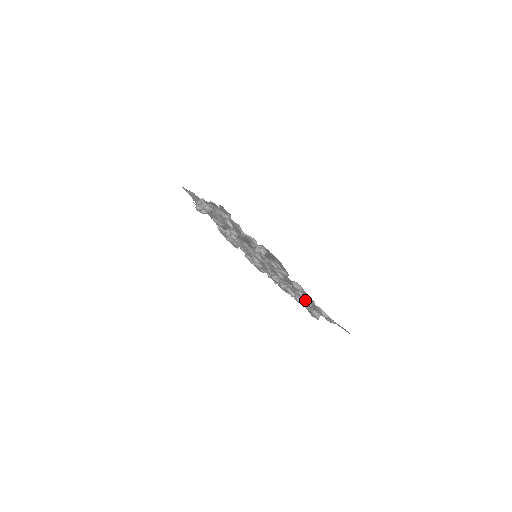
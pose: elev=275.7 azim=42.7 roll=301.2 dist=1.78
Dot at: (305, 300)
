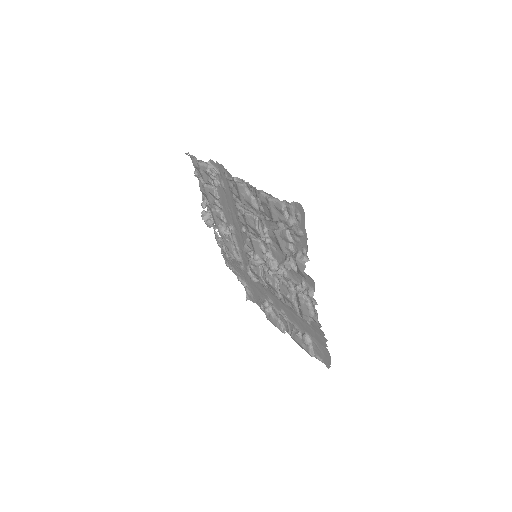
Dot at: (273, 230)
